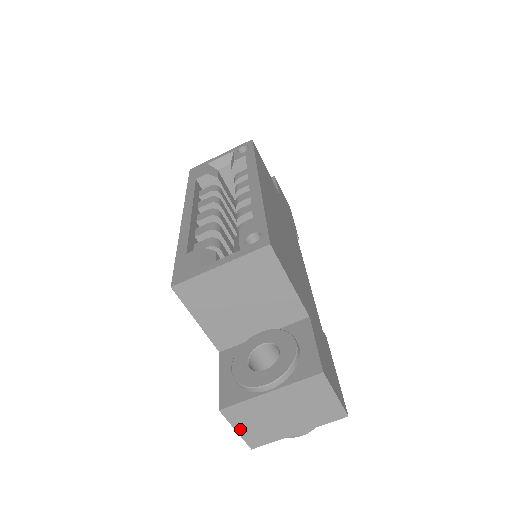
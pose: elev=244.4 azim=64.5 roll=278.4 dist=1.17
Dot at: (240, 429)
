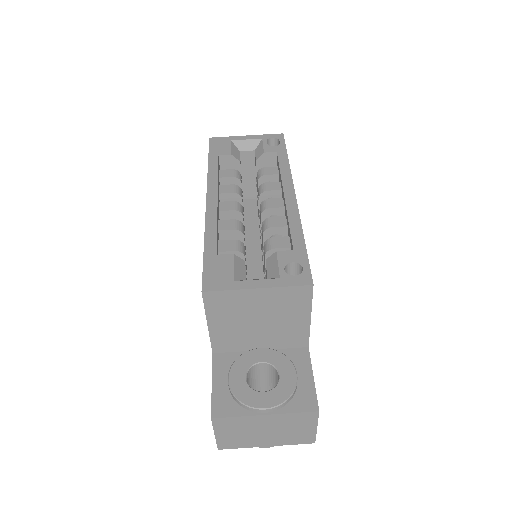
Dot at: (219, 434)
